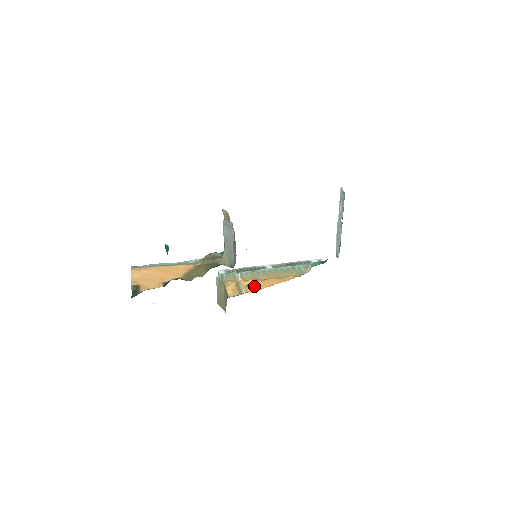
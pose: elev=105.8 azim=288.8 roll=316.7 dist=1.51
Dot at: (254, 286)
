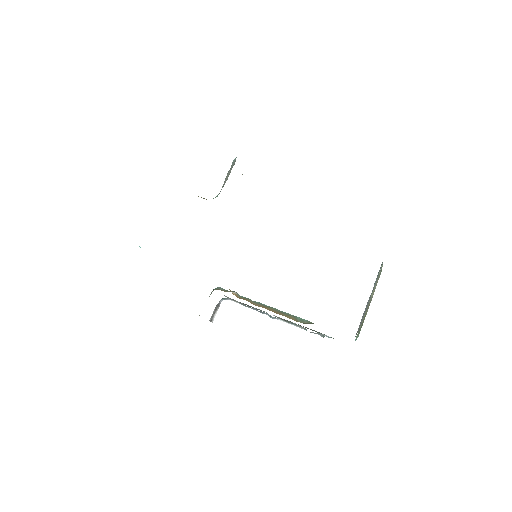
Dot at: occluded
